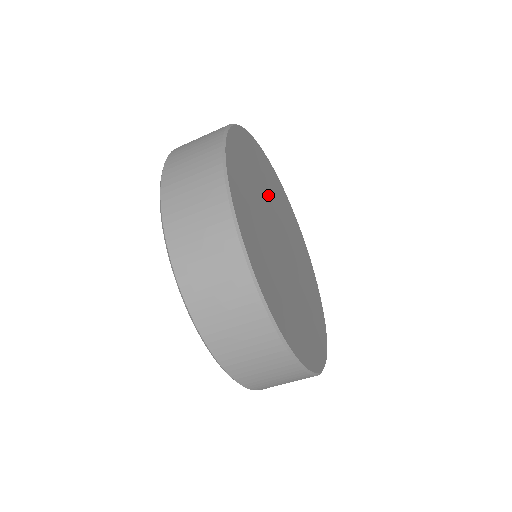
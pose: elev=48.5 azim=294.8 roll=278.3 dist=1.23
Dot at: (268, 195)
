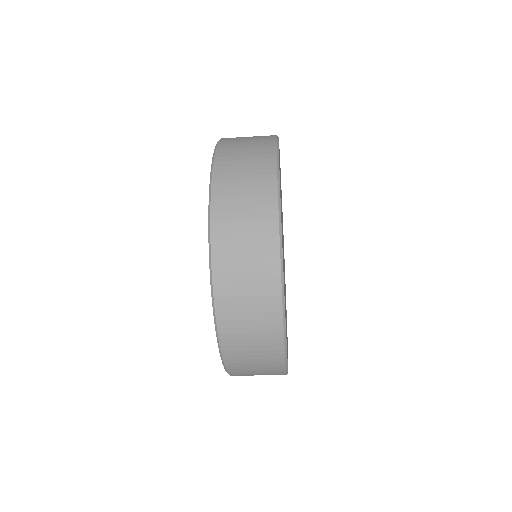
Dot at: occluded
